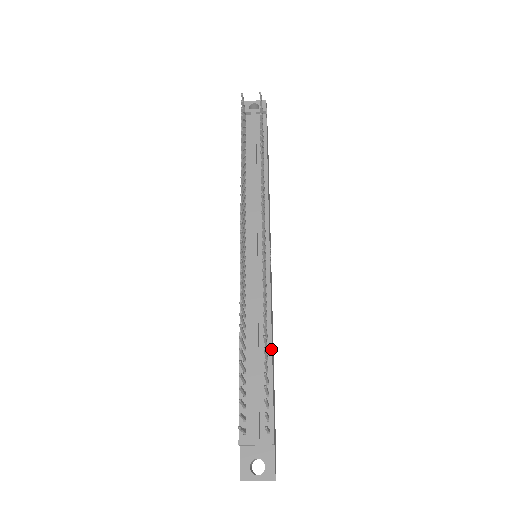
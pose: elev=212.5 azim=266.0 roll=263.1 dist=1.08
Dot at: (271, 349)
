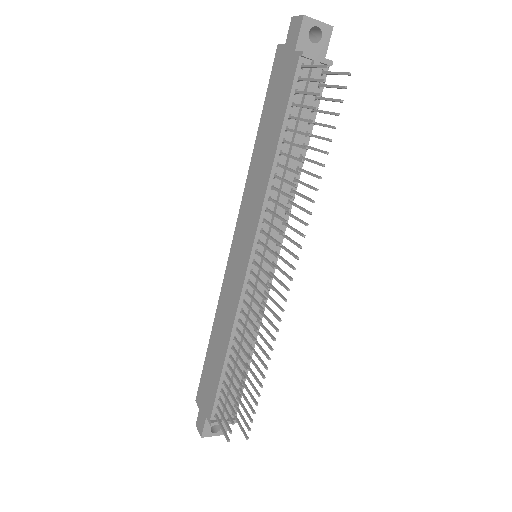
Dot at: (251, 356)
